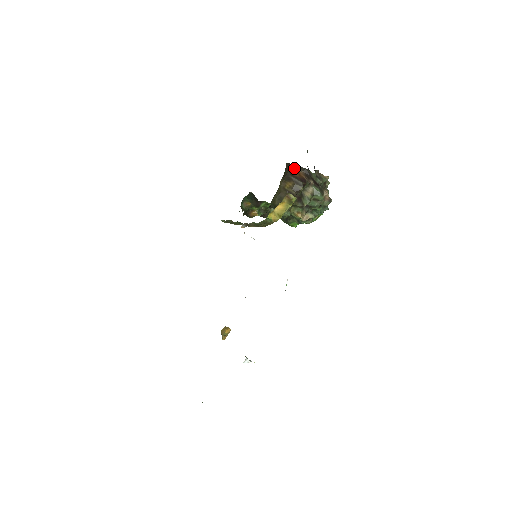
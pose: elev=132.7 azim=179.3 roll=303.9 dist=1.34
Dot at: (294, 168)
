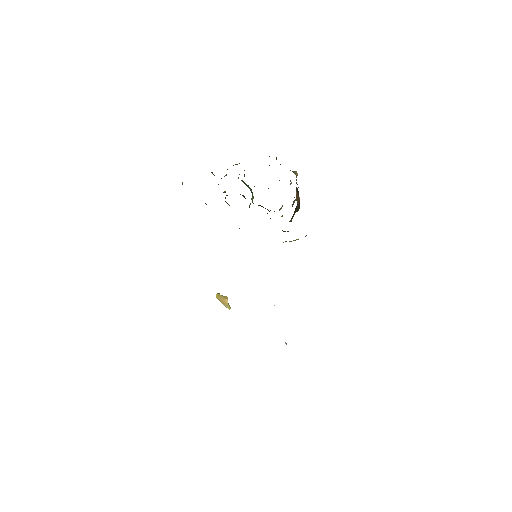
Dot at: occluded
